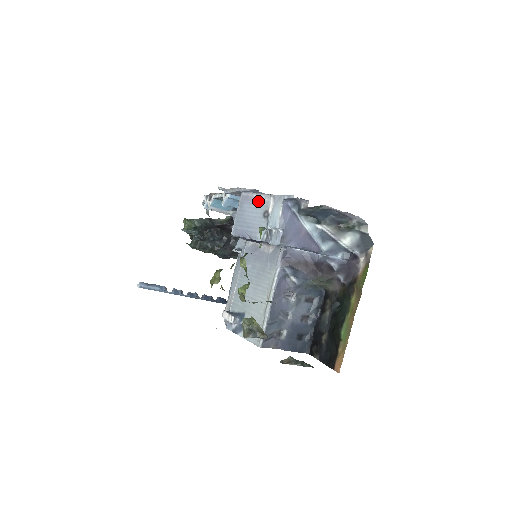
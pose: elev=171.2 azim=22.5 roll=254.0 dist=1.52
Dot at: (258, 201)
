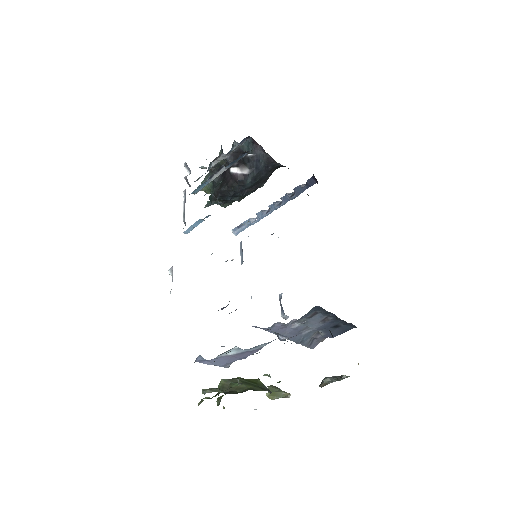
Dot at: occluded
